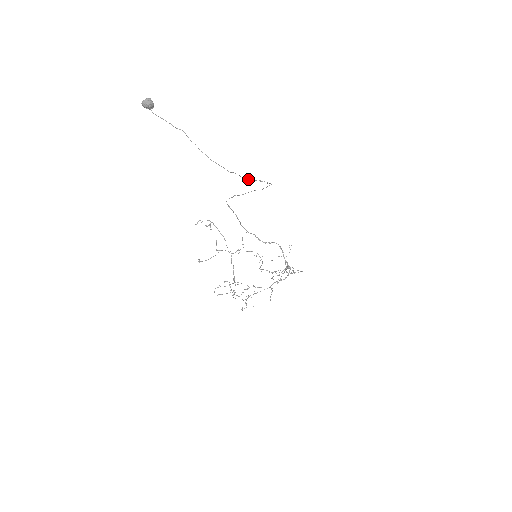
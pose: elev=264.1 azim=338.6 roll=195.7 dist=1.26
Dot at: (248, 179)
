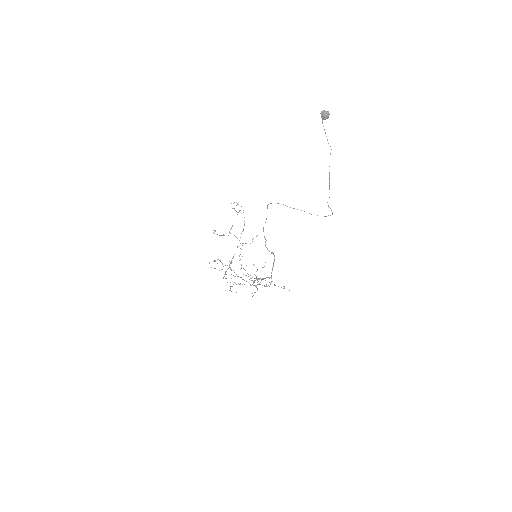
Dot at: (328, 205)
